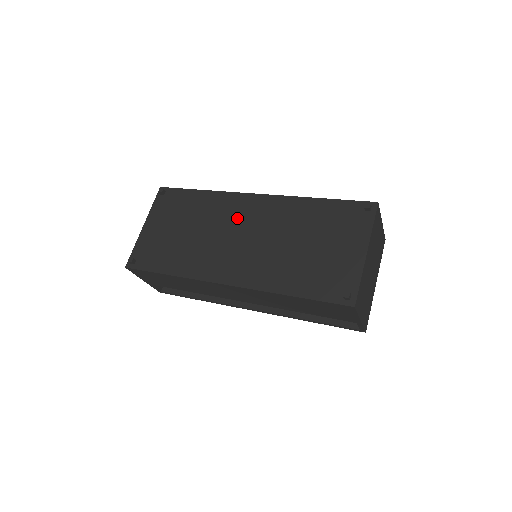
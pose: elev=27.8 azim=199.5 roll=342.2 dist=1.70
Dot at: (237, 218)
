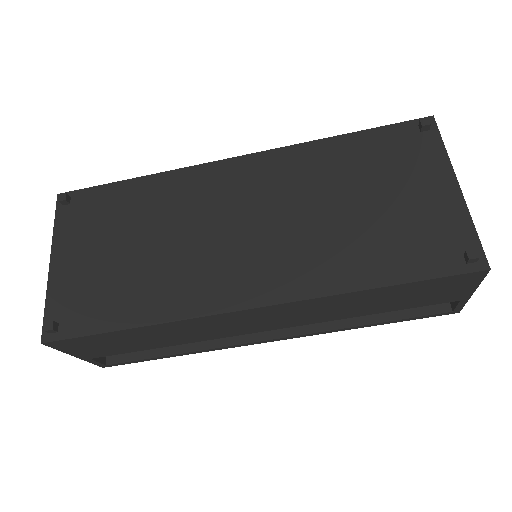
Dot at: (220, 200)
